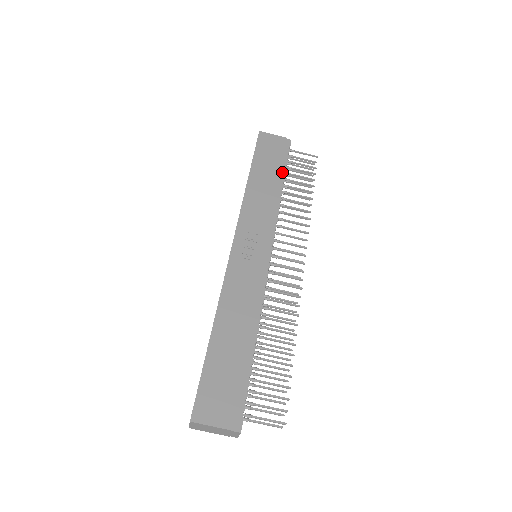
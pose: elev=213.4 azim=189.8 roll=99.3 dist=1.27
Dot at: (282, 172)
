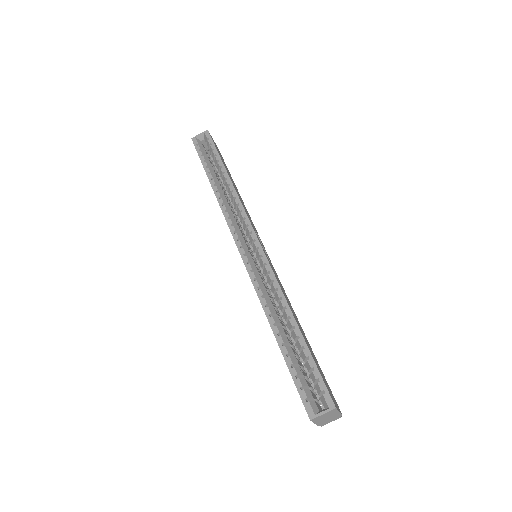
Dot at: occluded
